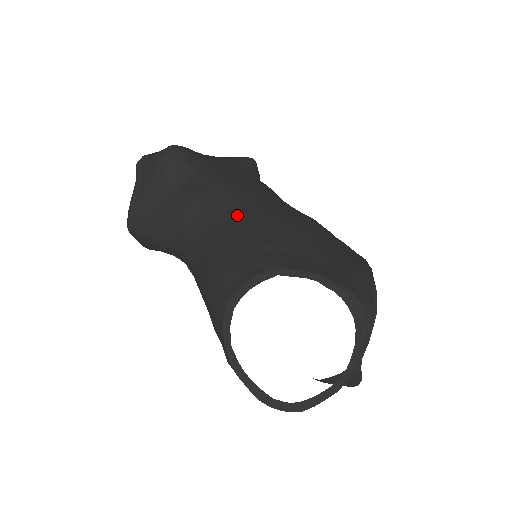
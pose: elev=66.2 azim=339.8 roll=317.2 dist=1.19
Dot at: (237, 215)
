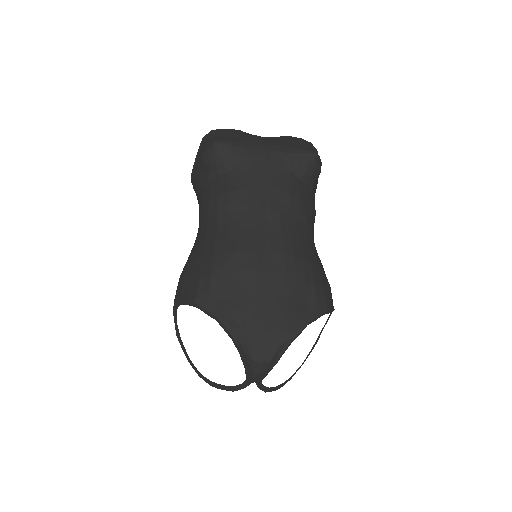
Dot at: (220, 235)
